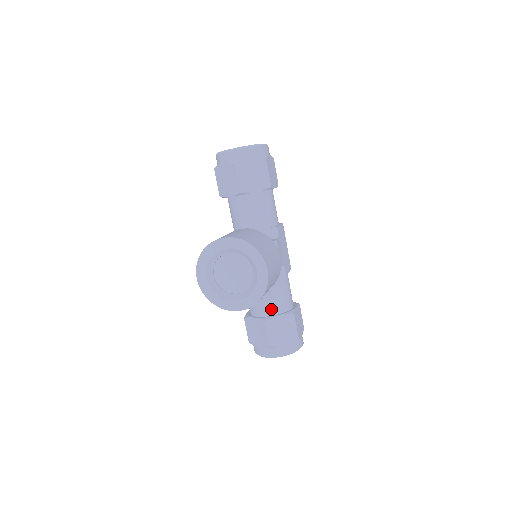
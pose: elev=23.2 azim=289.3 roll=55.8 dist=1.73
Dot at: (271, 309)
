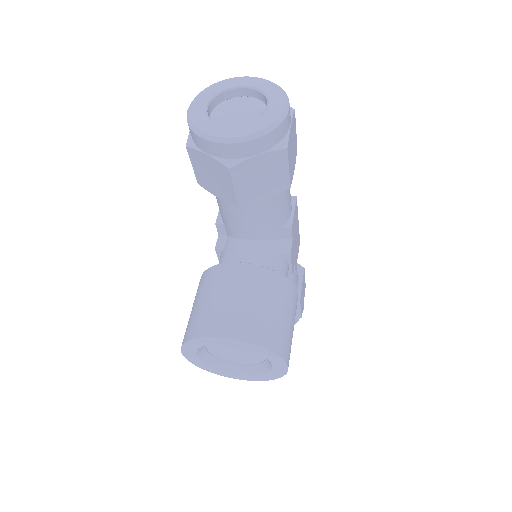
Dot at: occluded
